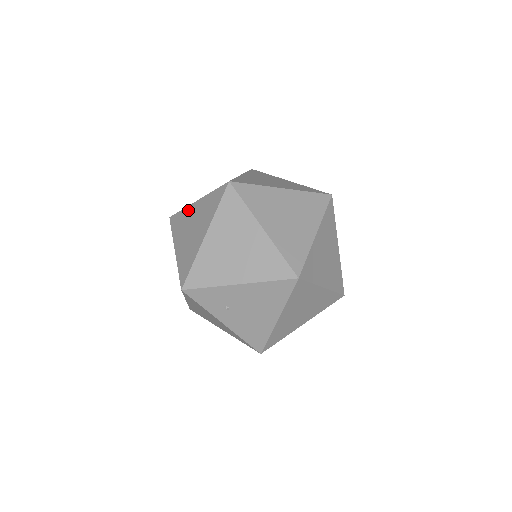
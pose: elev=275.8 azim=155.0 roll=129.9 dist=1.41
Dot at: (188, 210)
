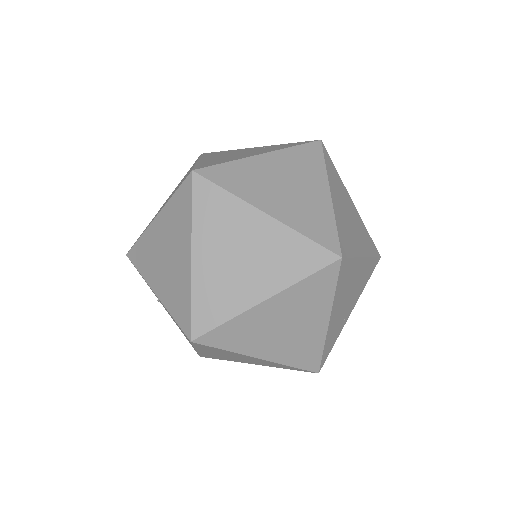
Dot at: occluded
